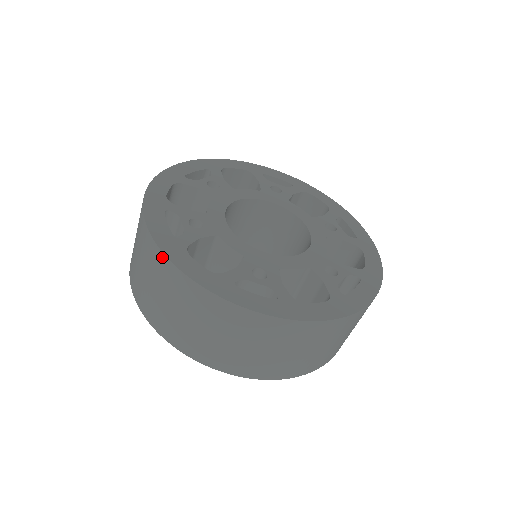
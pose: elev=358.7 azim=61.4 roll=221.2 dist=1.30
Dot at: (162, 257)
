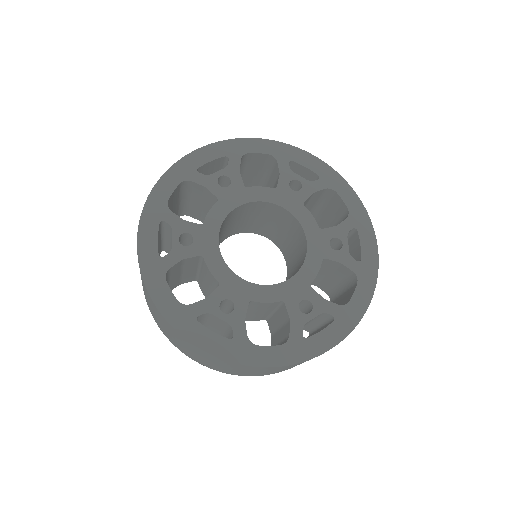
Dot at: (142, 279)
